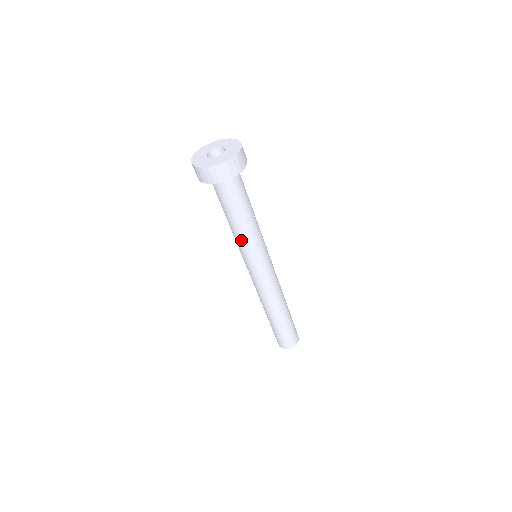
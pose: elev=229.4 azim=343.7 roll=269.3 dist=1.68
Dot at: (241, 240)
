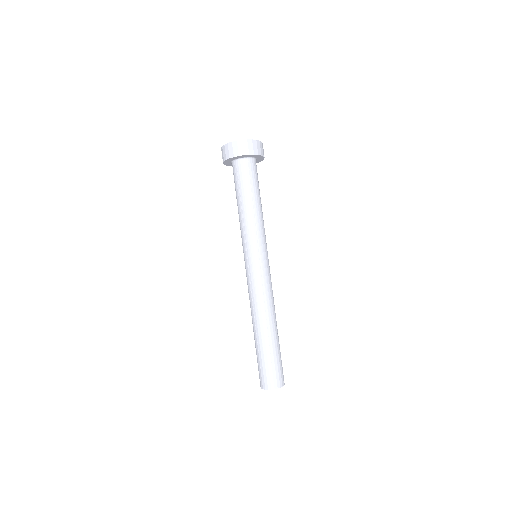
Dot at: (241, 227)
